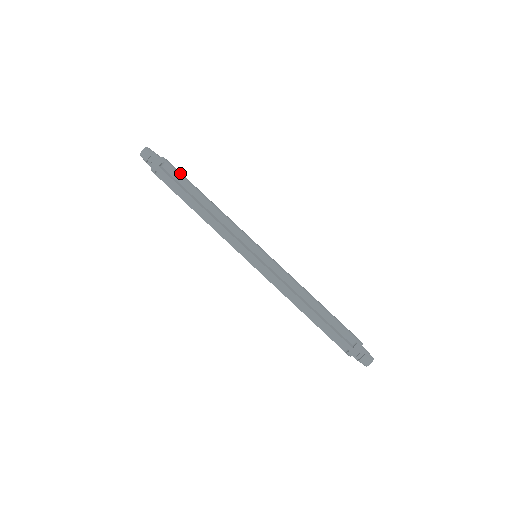
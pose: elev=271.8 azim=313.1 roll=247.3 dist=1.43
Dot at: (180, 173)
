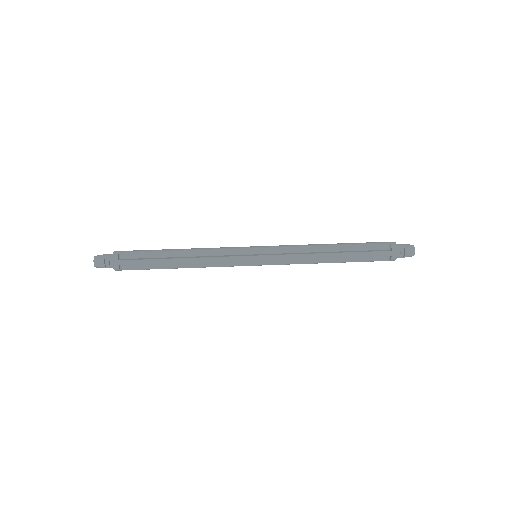
Dot at: (139, 251)
